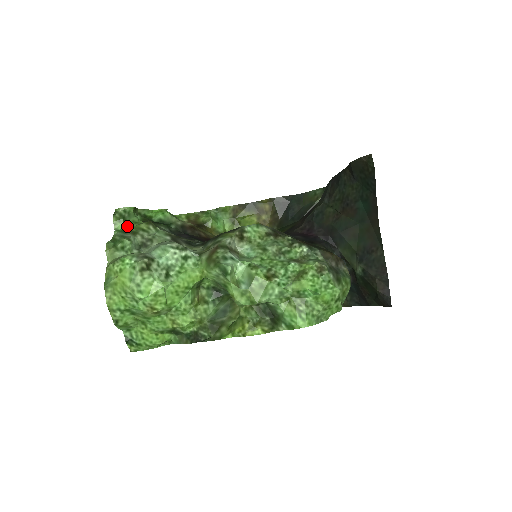
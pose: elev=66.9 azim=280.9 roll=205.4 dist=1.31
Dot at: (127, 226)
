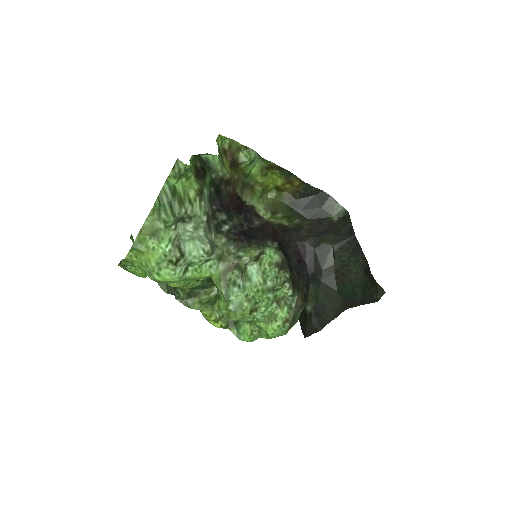
Dot at: (178, 181)
